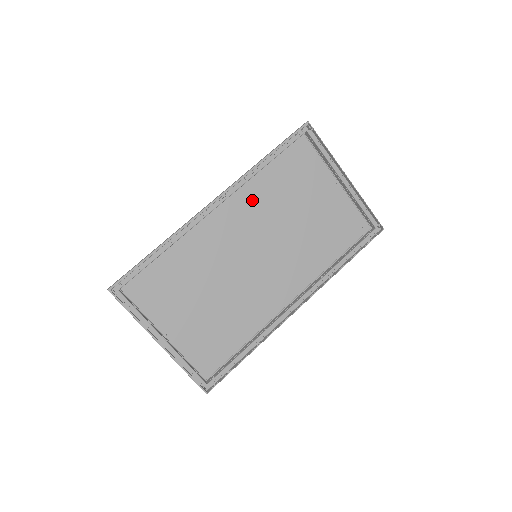
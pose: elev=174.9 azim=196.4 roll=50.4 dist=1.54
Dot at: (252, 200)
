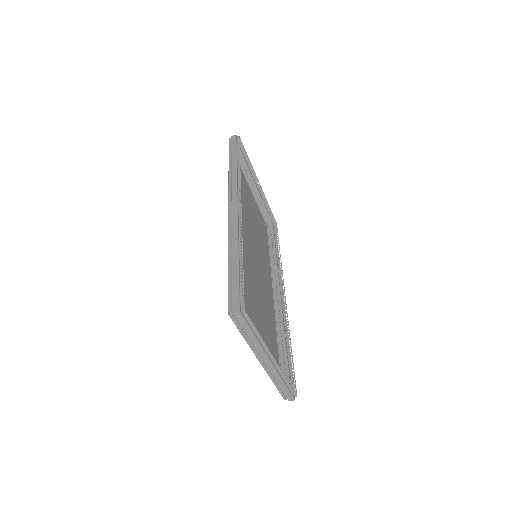
Dot at: occluded
